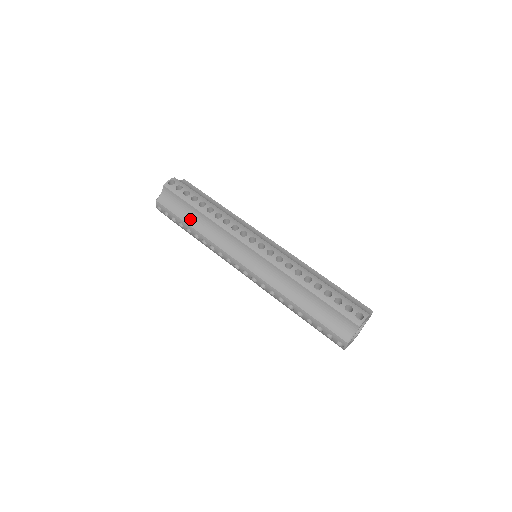
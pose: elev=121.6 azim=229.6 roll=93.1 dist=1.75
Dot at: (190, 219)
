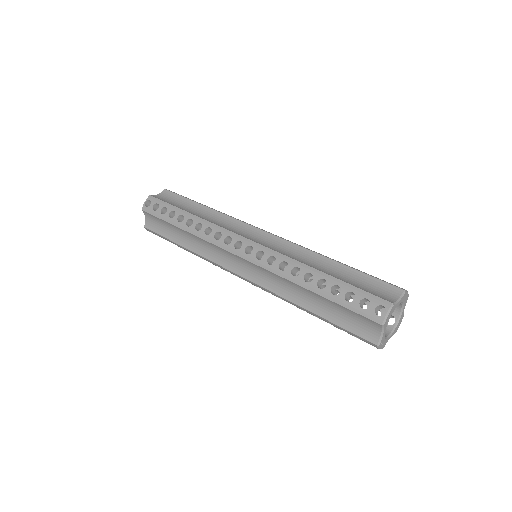
Dot at: (178, 238)
